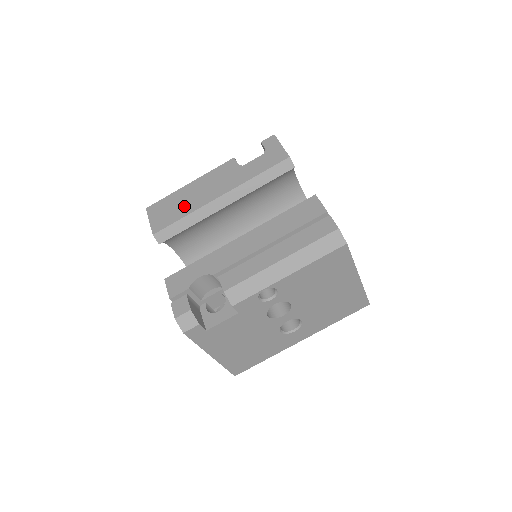
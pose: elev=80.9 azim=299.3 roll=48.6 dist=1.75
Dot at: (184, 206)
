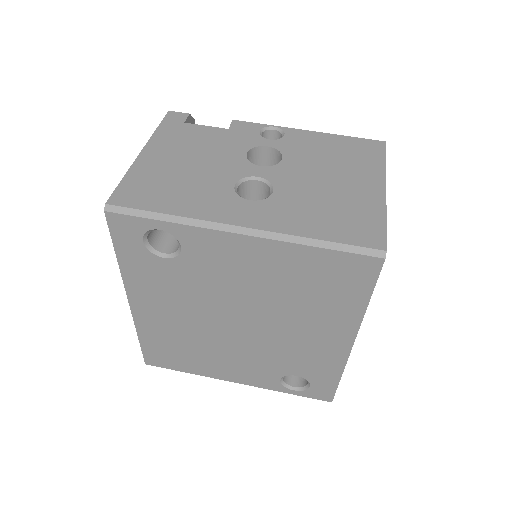
Dot at: occluded
